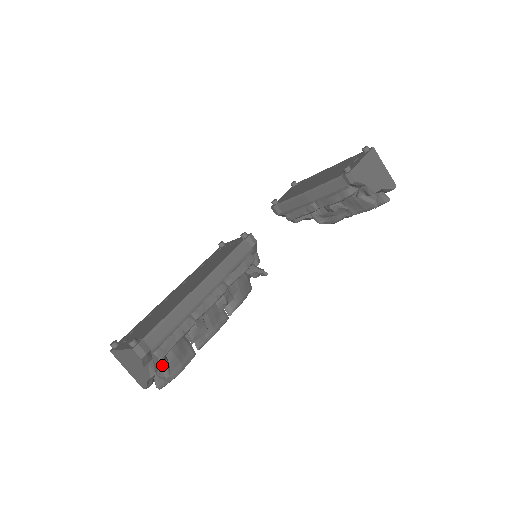
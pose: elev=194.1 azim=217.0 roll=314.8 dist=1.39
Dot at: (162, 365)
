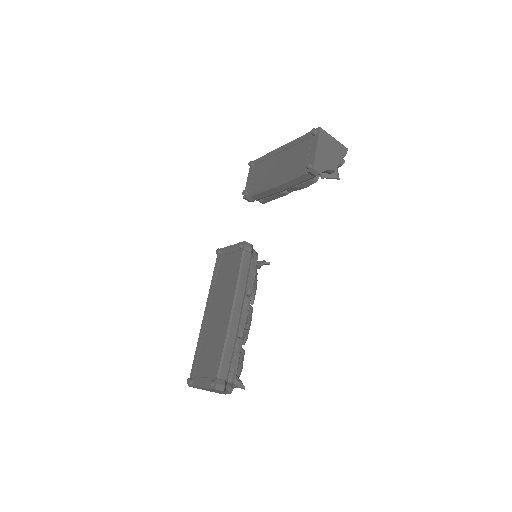
Dot at: (235, 382)
